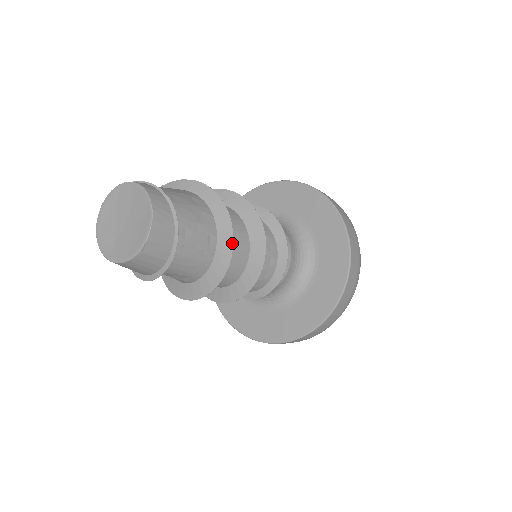
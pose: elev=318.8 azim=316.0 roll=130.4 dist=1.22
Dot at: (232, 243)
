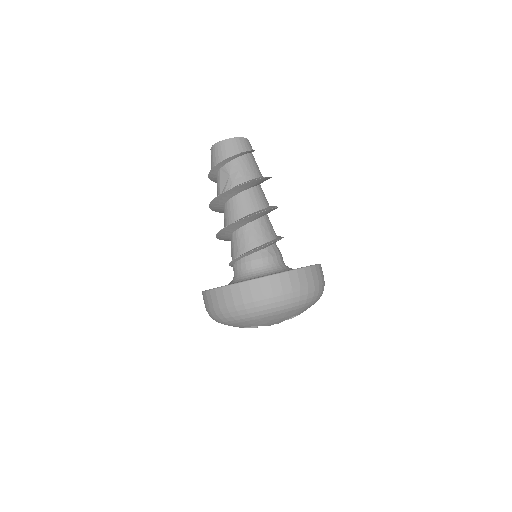
Dot at: (270, 177)
